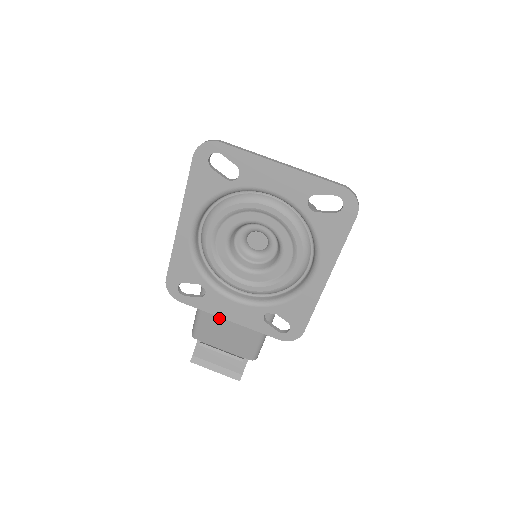
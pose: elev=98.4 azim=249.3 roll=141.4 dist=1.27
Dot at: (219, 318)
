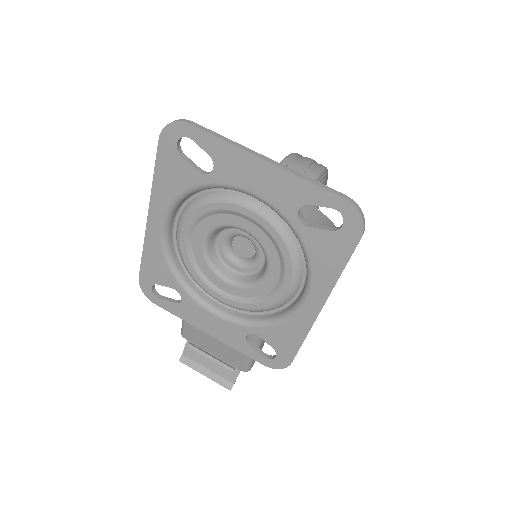
Dot at: occluded
